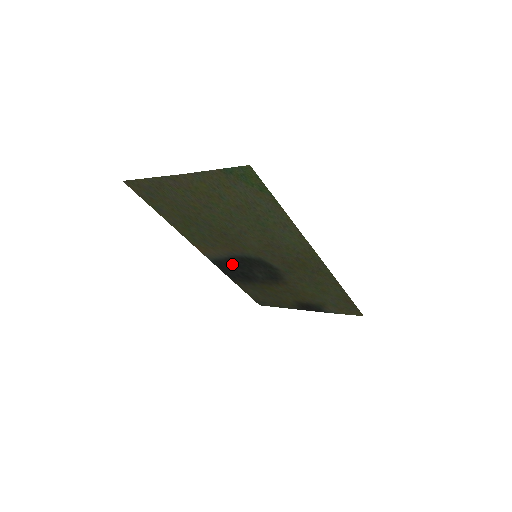
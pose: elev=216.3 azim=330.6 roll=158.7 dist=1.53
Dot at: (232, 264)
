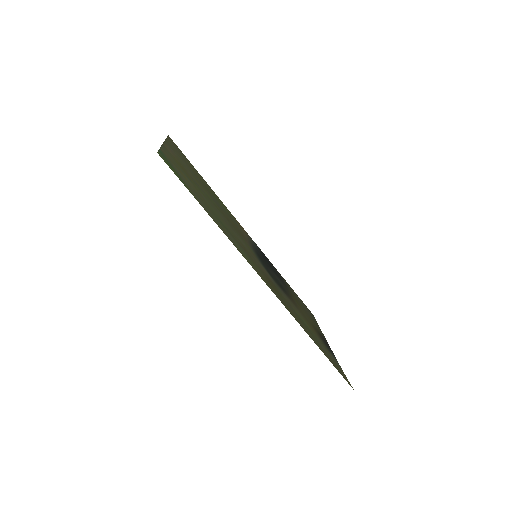
Dot at: (262, 255)
